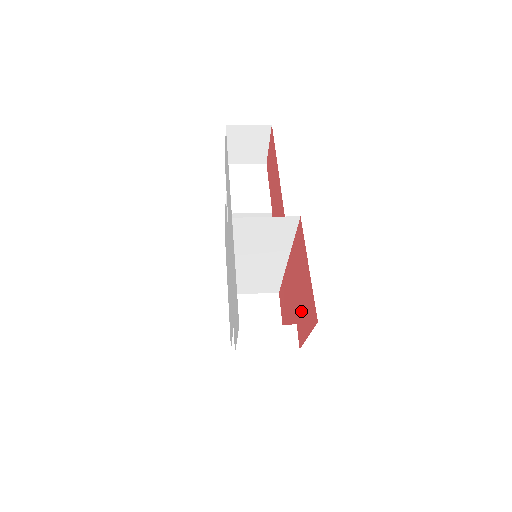
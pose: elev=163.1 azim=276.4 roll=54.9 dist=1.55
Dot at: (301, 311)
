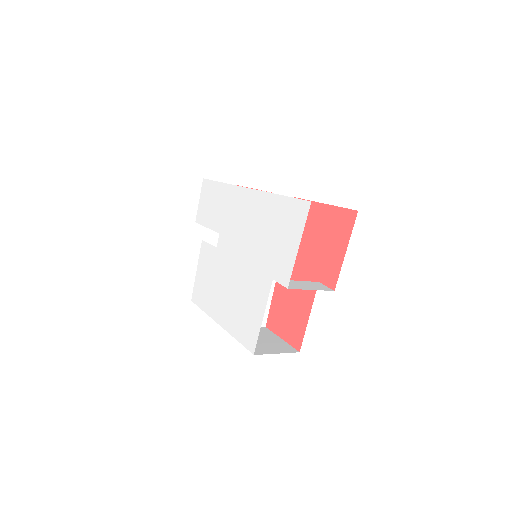
Dot at: (324, 255)
